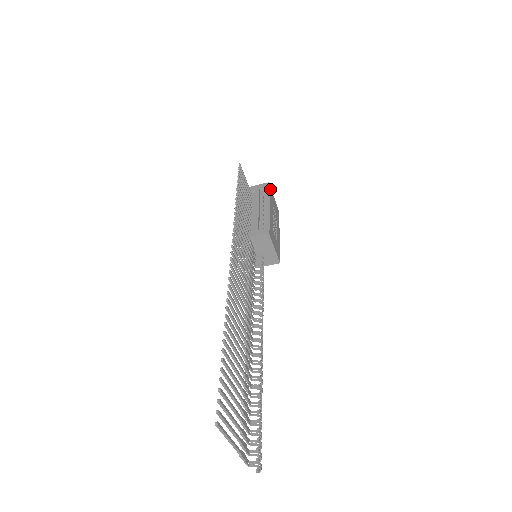
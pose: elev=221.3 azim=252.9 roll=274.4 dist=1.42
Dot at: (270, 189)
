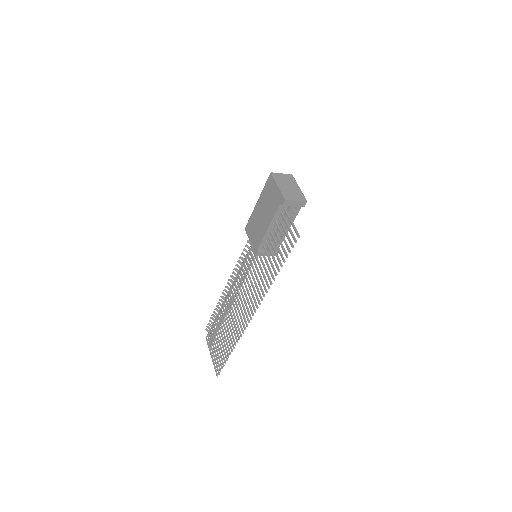
Dot at: occluded
